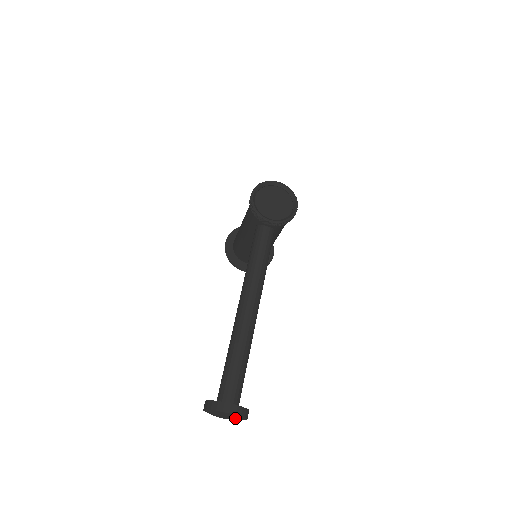
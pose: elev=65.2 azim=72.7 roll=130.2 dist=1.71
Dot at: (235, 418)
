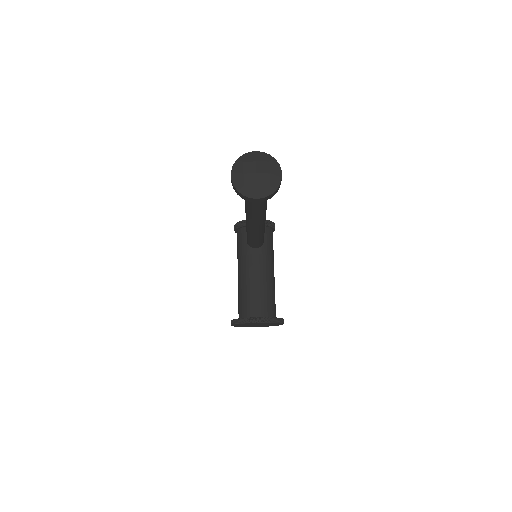
Dot at: (266, 162)
